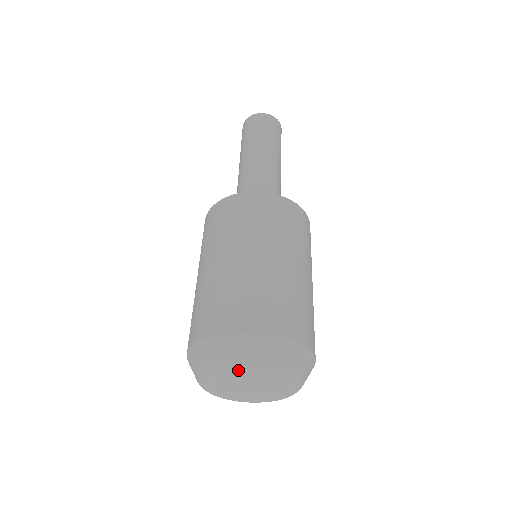
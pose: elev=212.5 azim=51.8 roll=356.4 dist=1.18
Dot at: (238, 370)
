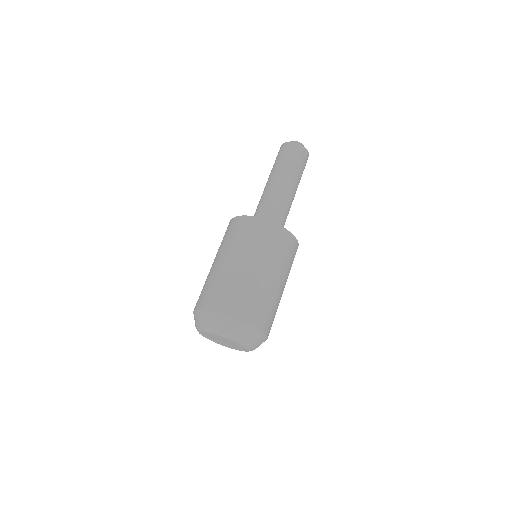
Dot at: (199, 330)
